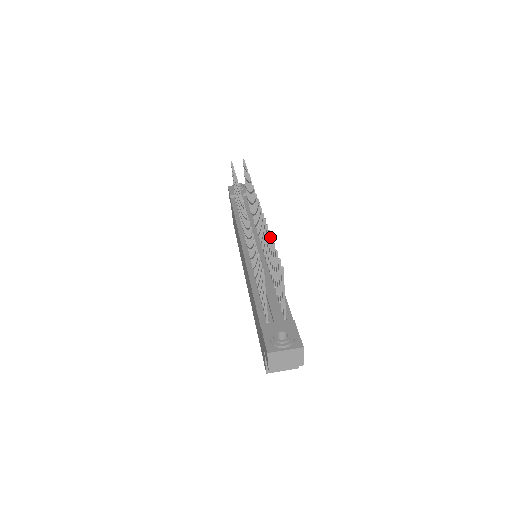
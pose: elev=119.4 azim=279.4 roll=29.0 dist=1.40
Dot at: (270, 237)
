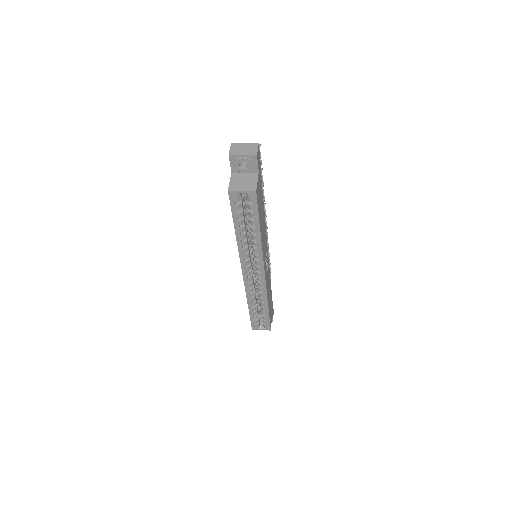
Dot at: occluded
